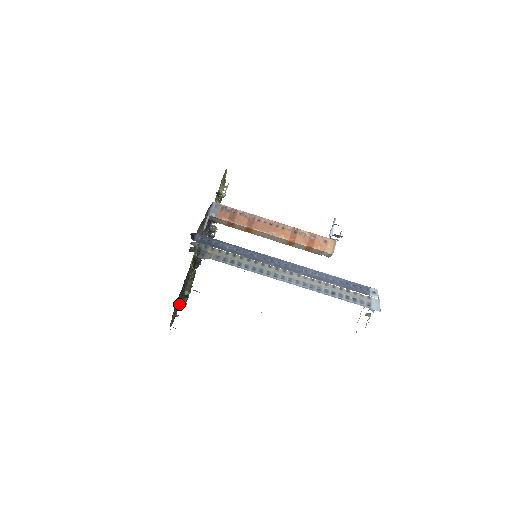
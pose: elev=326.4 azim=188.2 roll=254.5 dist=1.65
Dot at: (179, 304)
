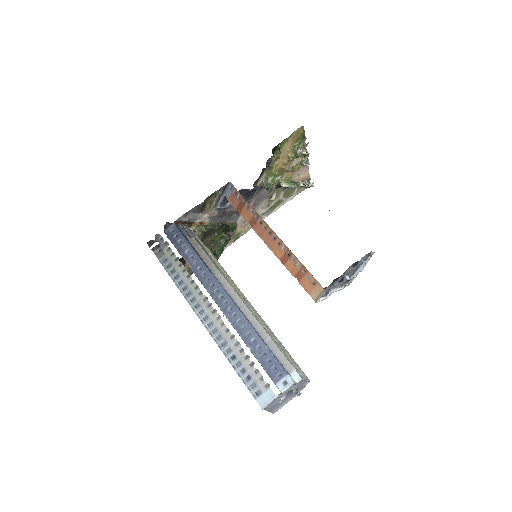
Dot at: occluded
